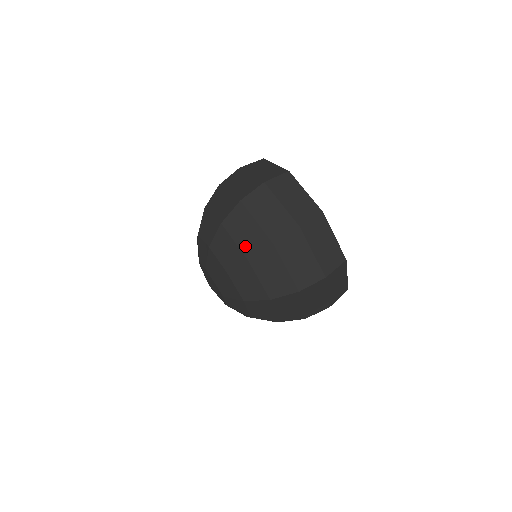
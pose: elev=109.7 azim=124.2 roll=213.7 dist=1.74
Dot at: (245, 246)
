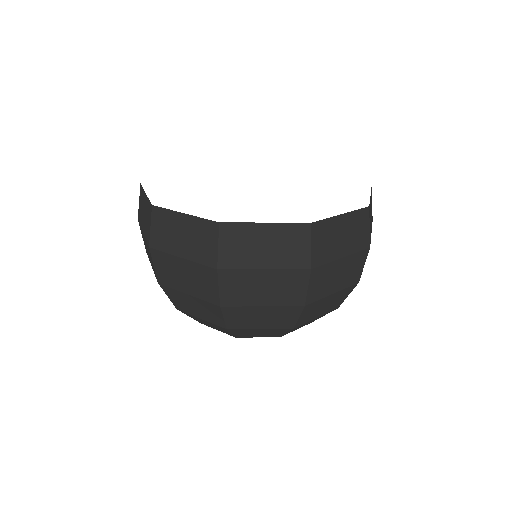
Dot at: (277, 325)
